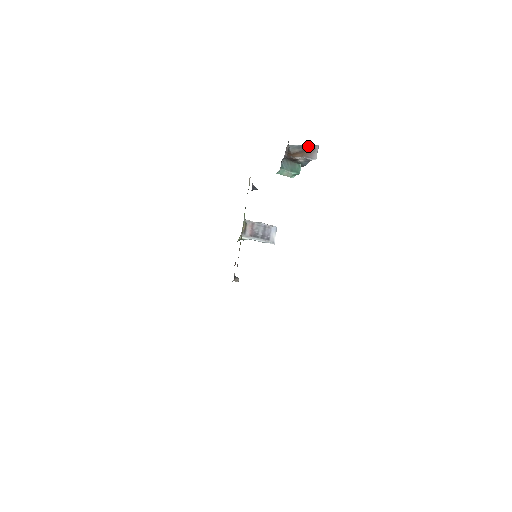
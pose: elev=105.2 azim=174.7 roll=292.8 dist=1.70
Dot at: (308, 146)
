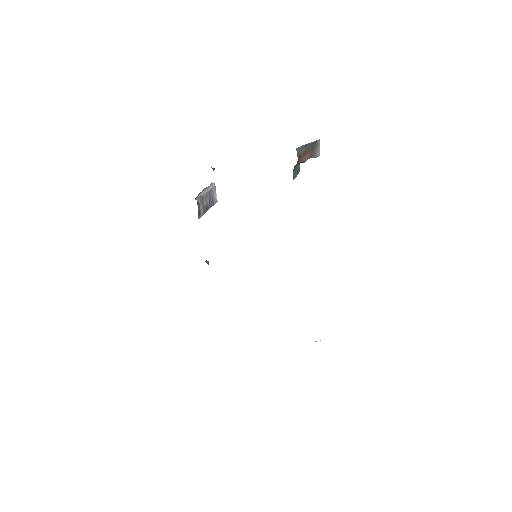
Dot at: (312, 144)
